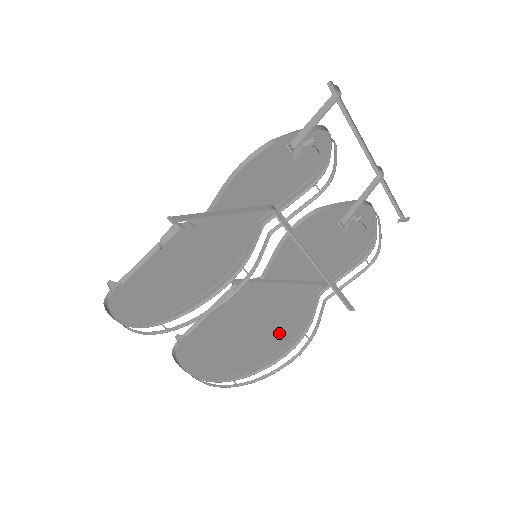
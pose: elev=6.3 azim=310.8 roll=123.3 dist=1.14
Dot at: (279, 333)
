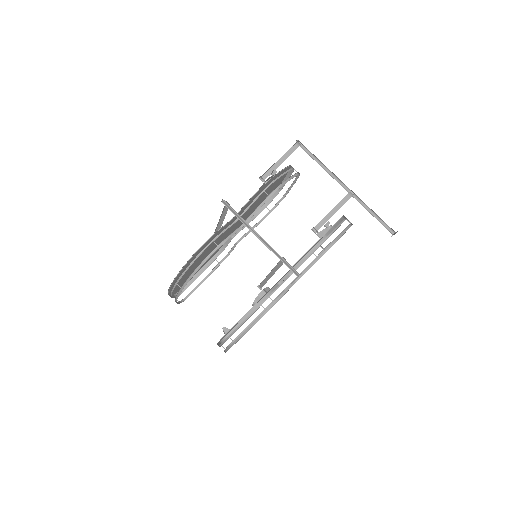
Dot at: occluded
